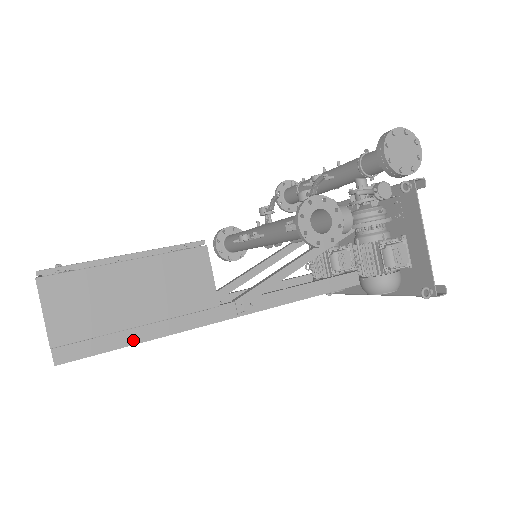
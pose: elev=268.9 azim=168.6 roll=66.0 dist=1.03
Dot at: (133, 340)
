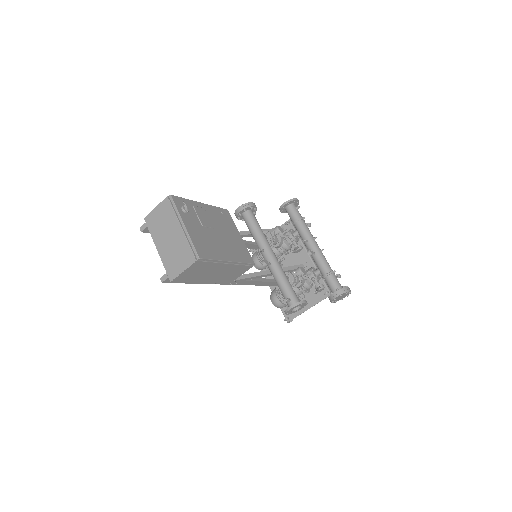
Dot at: occluded
